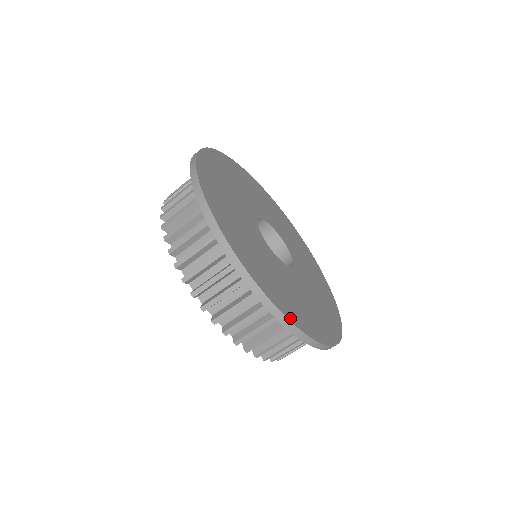
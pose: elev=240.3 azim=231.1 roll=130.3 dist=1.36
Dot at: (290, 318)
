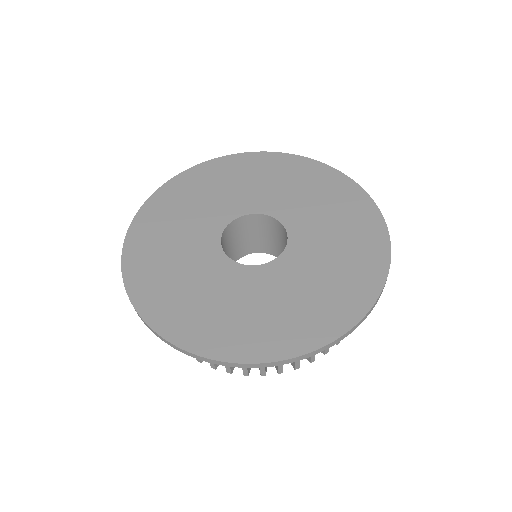
Dot at: (367, 305)
